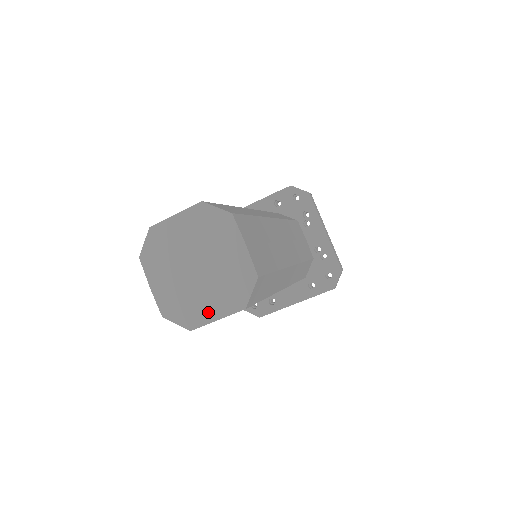
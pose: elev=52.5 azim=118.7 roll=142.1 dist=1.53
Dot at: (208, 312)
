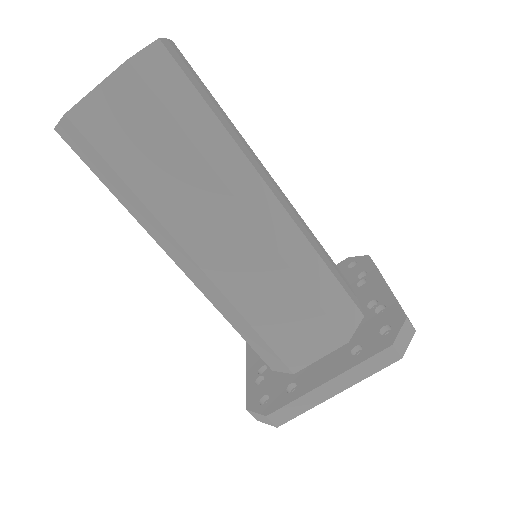
Dot at: occluded
